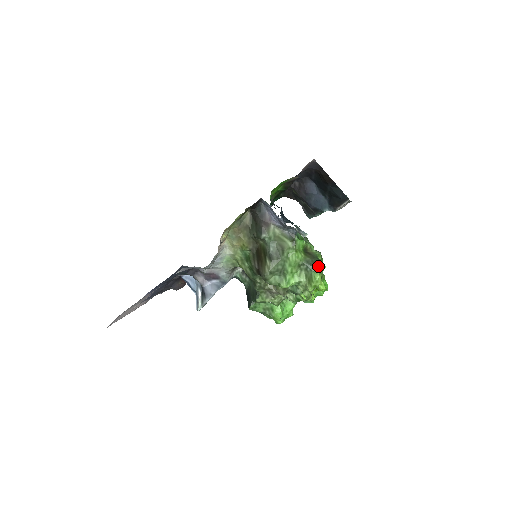
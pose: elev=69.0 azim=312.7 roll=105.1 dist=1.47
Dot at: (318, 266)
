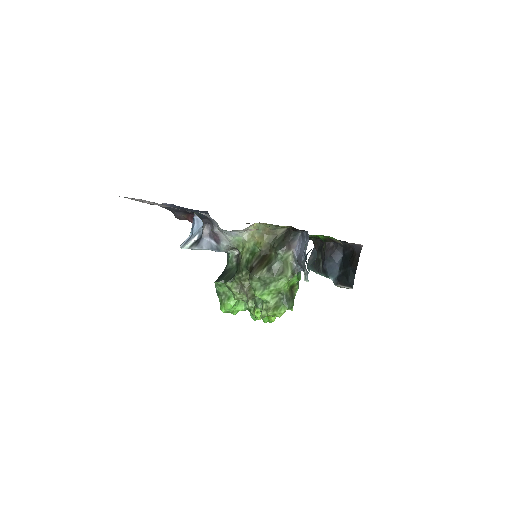
Dot at: (290, 305)
